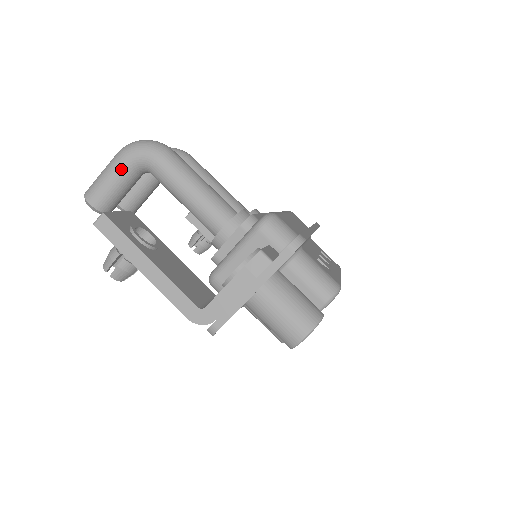
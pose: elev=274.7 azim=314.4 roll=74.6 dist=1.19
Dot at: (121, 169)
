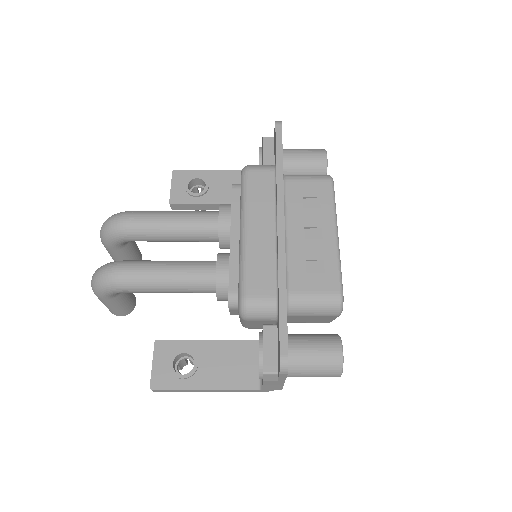
Dot at: (110, 302)
